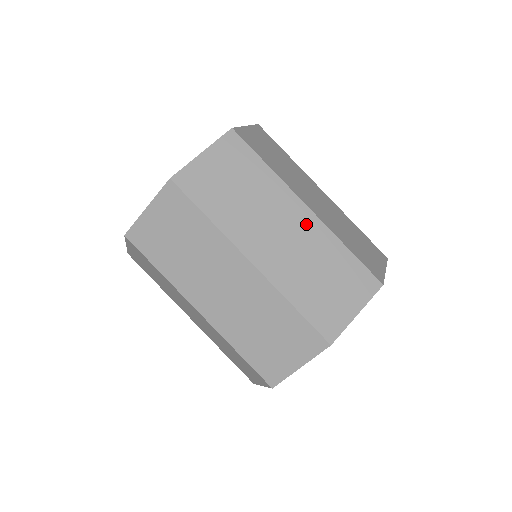
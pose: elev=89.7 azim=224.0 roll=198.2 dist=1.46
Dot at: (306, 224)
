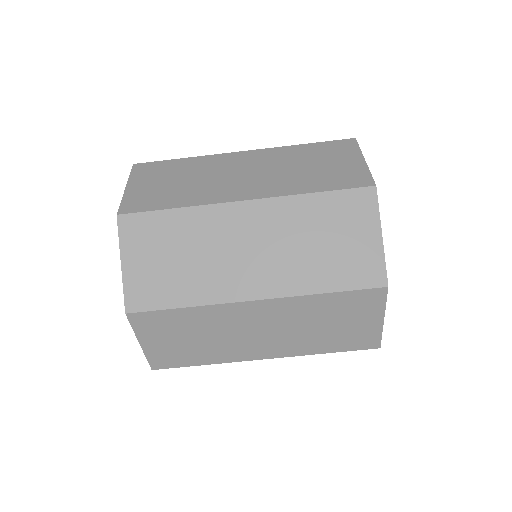
Dot at: (270, 311)
